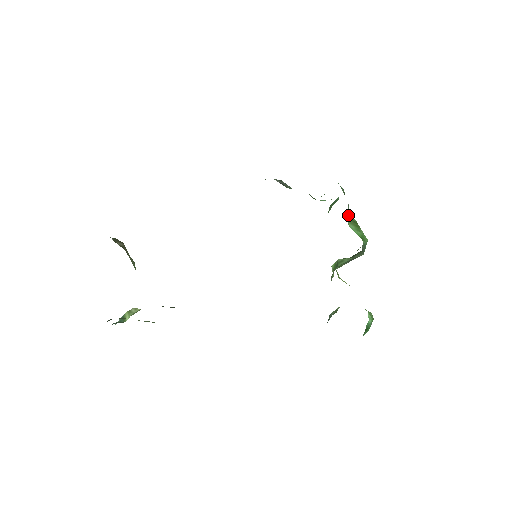
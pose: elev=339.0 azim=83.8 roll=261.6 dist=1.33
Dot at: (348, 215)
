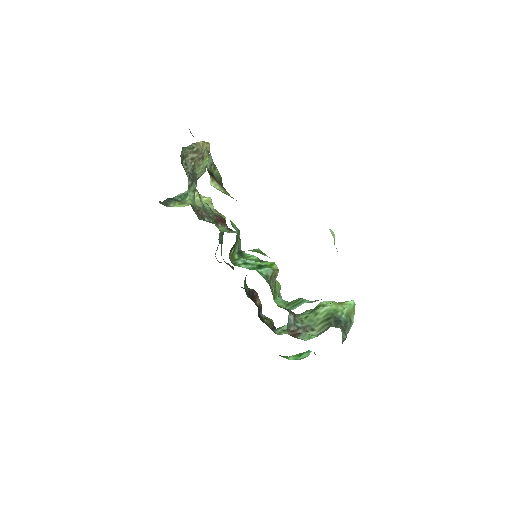
Dot at: occluded
